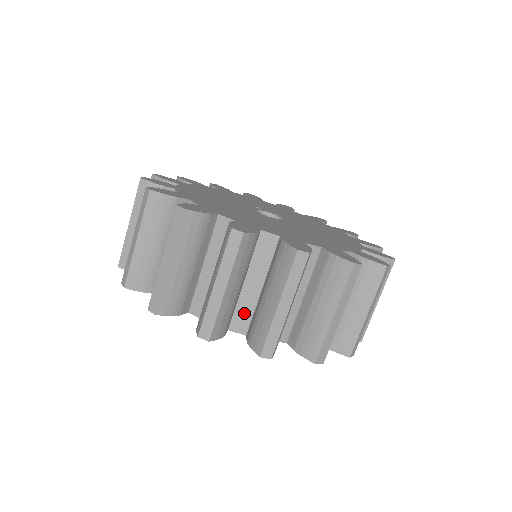
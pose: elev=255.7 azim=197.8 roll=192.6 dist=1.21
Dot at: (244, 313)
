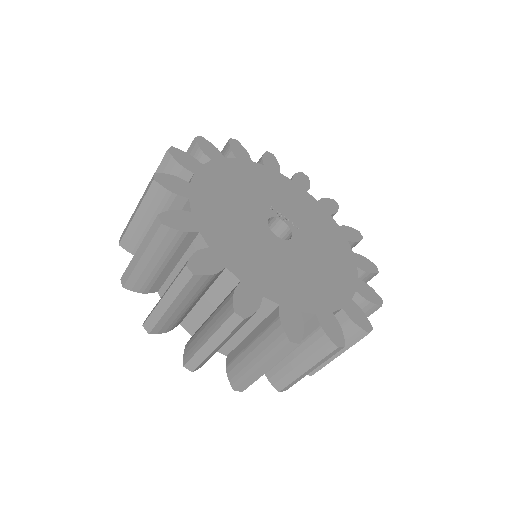
Dot at: (229, 343)
